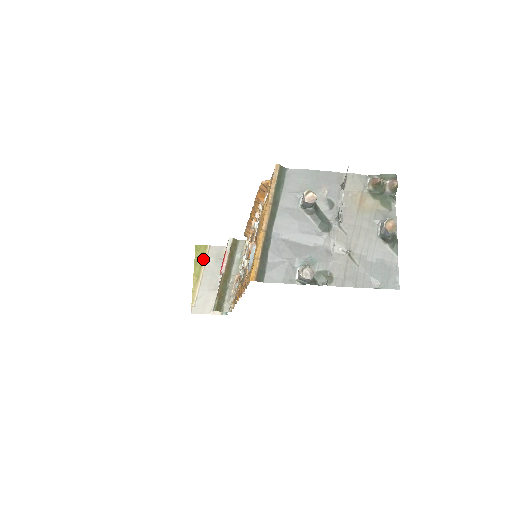
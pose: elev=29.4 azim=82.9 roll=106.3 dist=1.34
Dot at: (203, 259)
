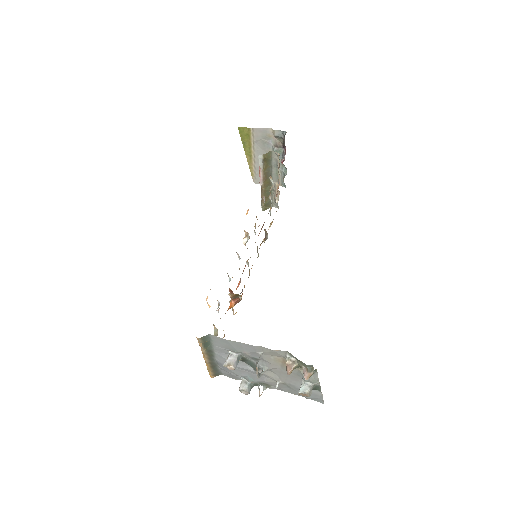
Dot at: (250, 141)
